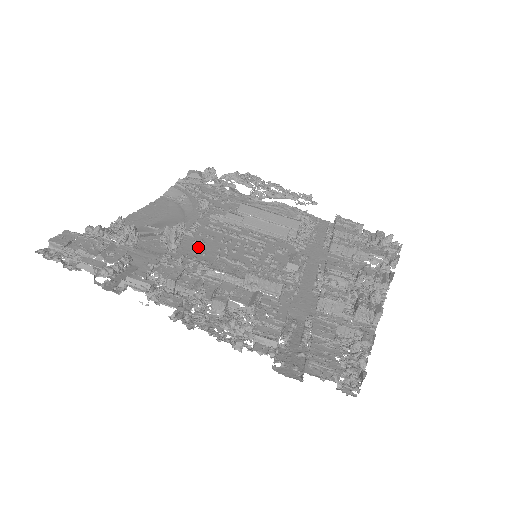
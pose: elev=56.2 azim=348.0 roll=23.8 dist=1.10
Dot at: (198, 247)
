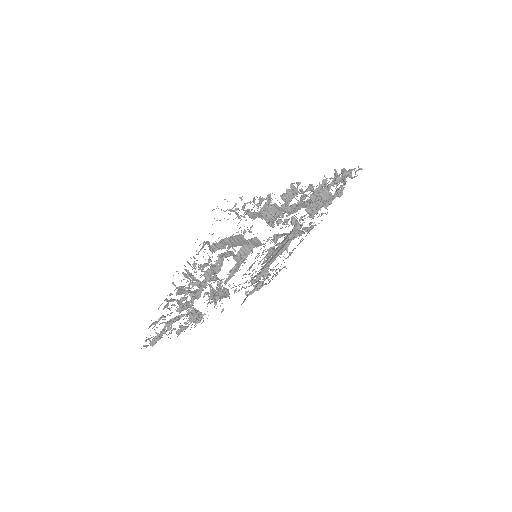
Dot at: (235, 289)
